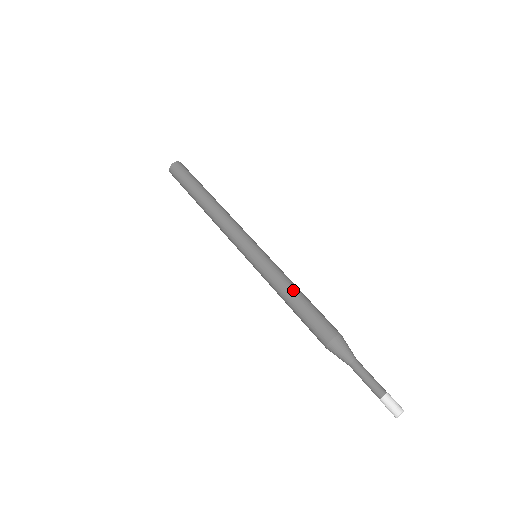
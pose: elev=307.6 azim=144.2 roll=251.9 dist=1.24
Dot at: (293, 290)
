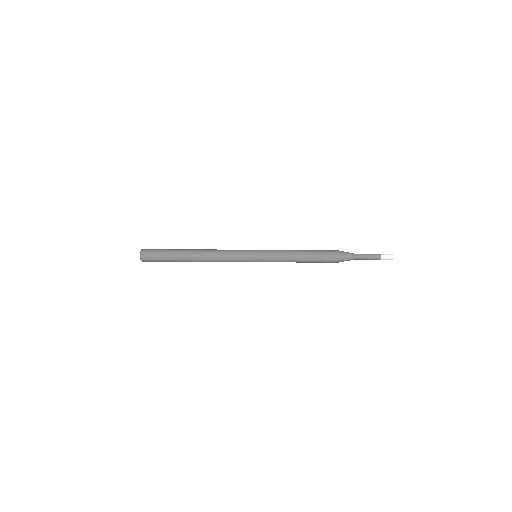
Dot at: (297, 250)
